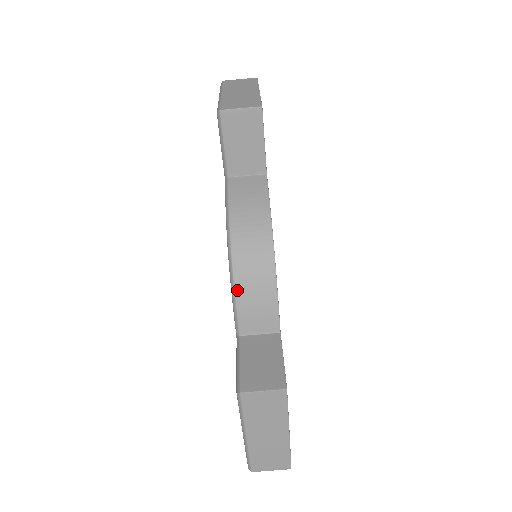
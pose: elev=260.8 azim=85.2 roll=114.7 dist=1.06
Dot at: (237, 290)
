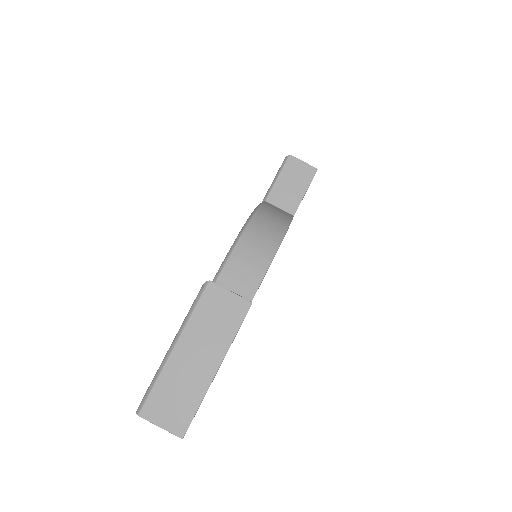
Dot at: (240, 243)
